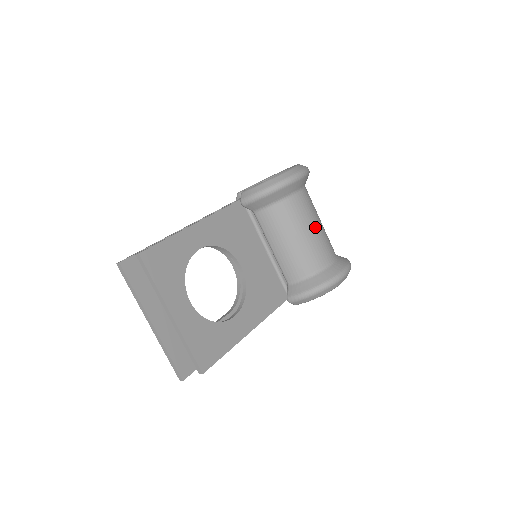
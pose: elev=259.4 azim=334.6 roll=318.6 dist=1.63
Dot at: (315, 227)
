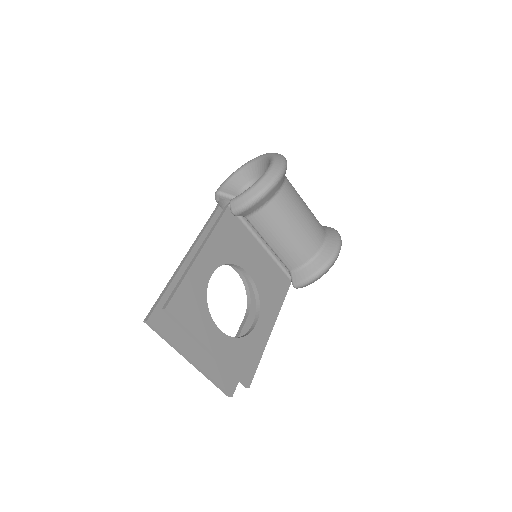
Dot at: (304, 214)
